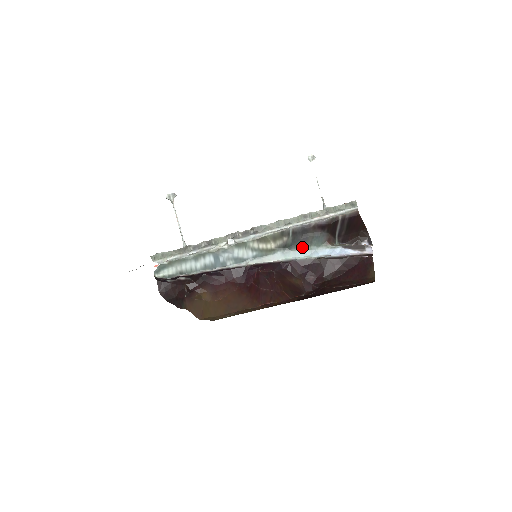
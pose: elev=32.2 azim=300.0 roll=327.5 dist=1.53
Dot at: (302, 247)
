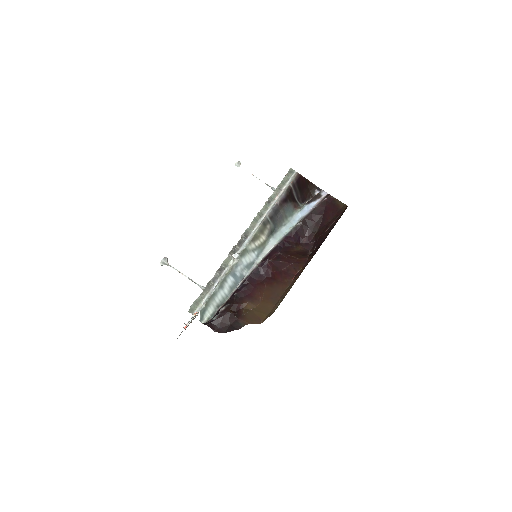
Dot at: (282, 224)
